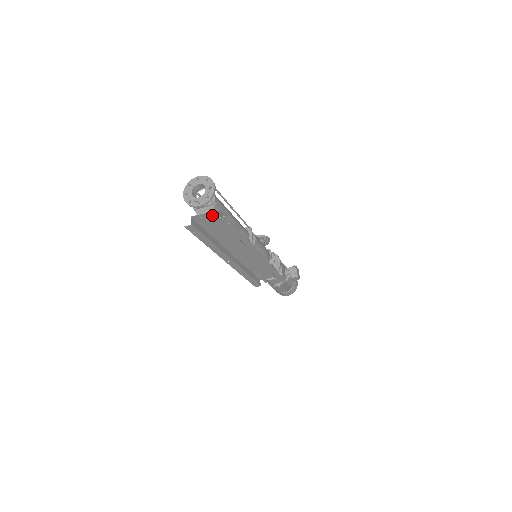
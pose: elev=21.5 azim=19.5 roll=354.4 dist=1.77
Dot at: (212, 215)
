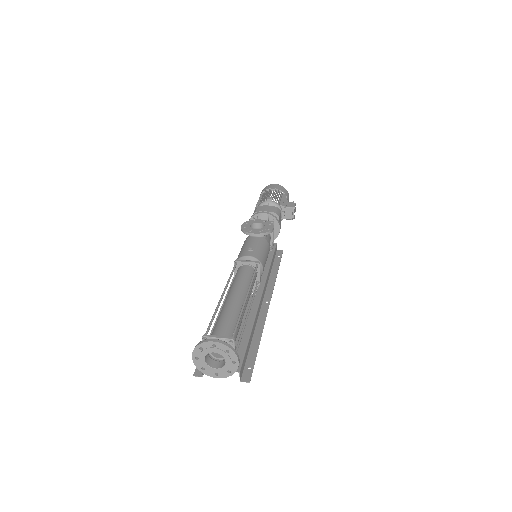
Dot at: occluded
